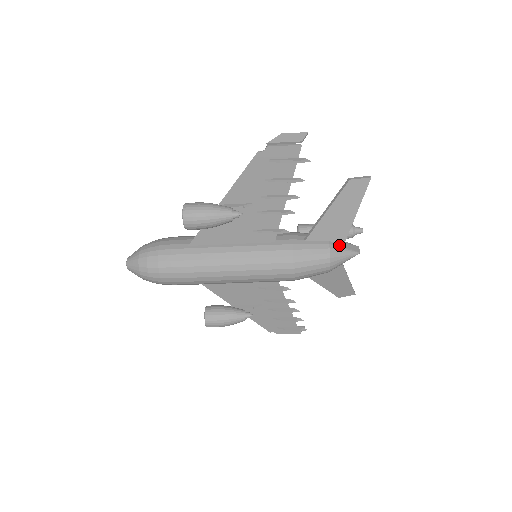
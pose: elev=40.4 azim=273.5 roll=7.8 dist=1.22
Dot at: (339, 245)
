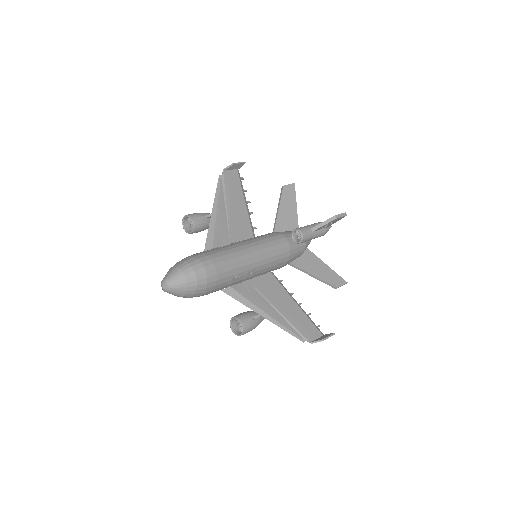
Dot at: occluded
